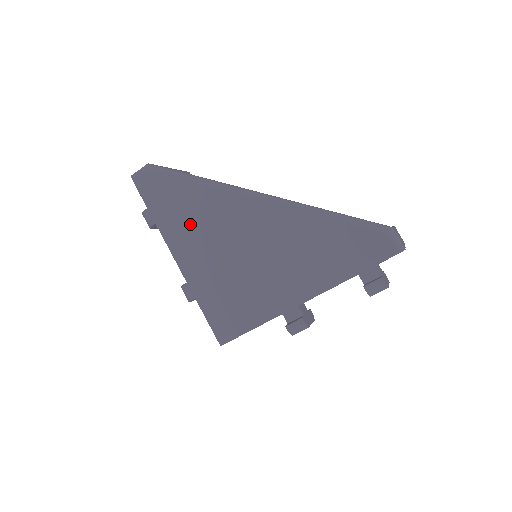
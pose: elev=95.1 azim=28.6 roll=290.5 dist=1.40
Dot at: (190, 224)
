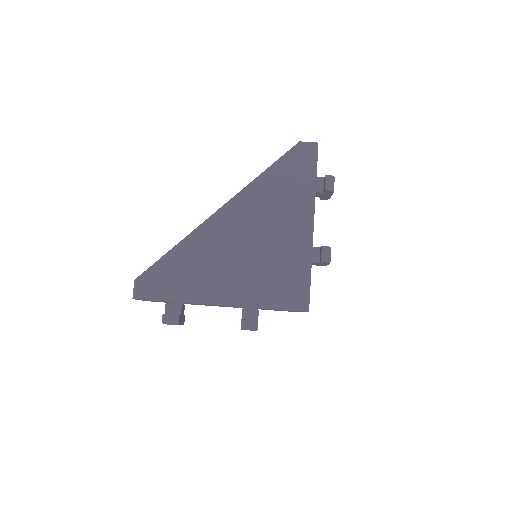
Dot at: (203, 274)
